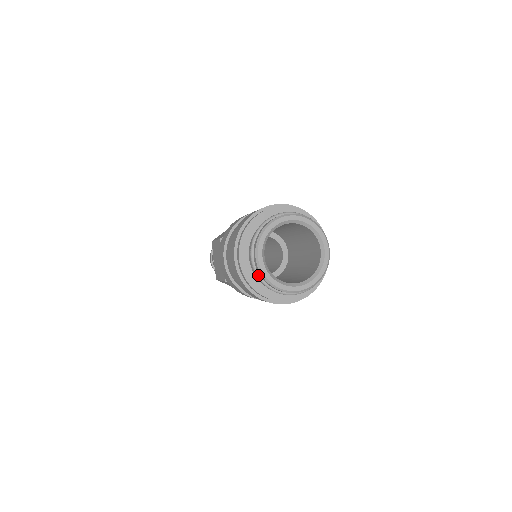
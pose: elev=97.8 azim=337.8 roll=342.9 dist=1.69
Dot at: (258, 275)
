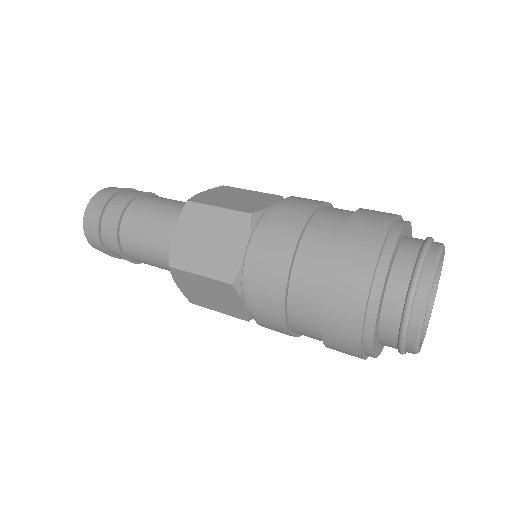
Dot at: (409, 319)
